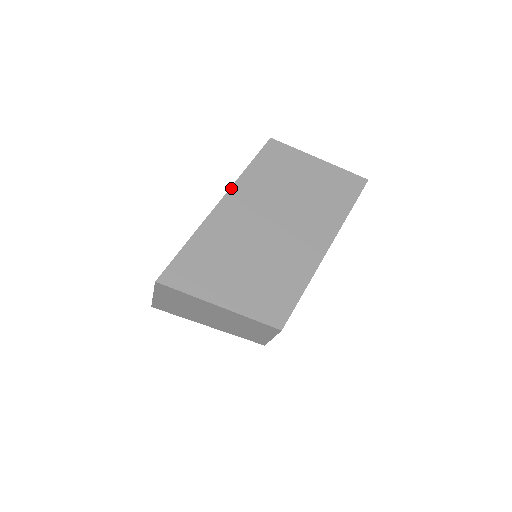
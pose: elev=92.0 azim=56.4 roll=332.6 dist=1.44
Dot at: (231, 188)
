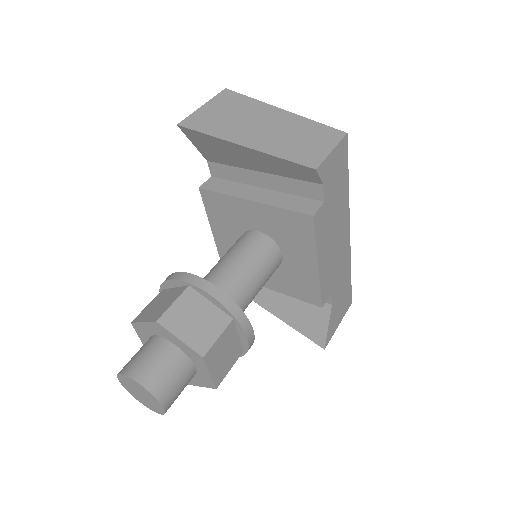
Dot at: occluded
